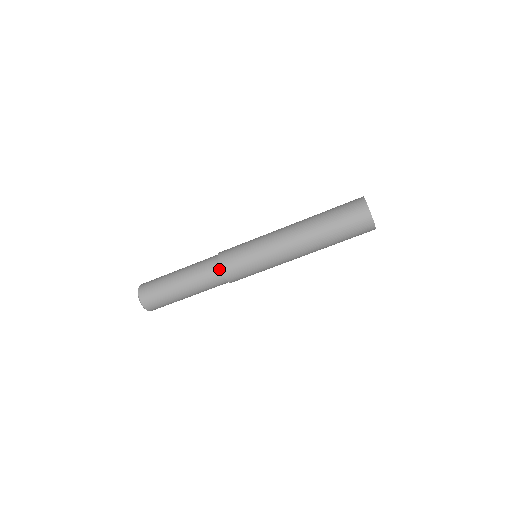
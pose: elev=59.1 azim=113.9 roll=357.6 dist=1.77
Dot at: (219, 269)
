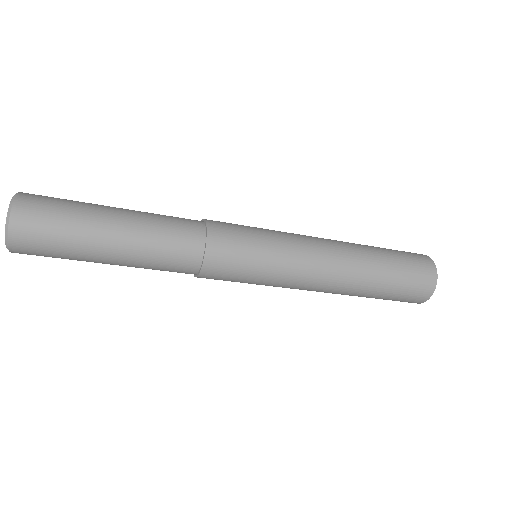
Dot at: (198, 261)
